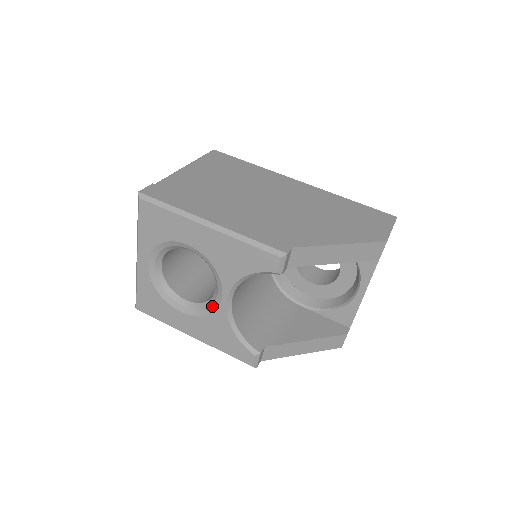
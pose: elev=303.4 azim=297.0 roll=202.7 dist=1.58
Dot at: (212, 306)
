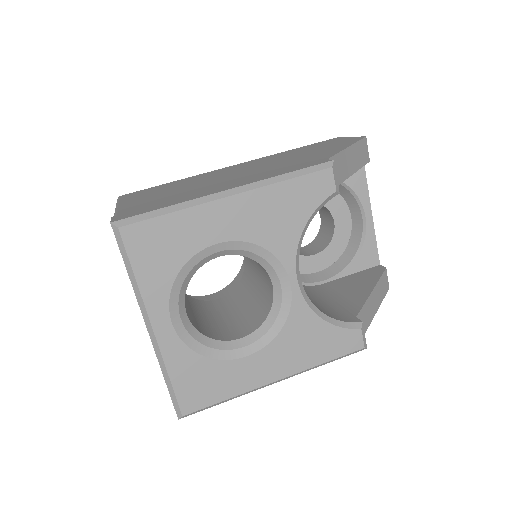
Dot at: (282, 309)
